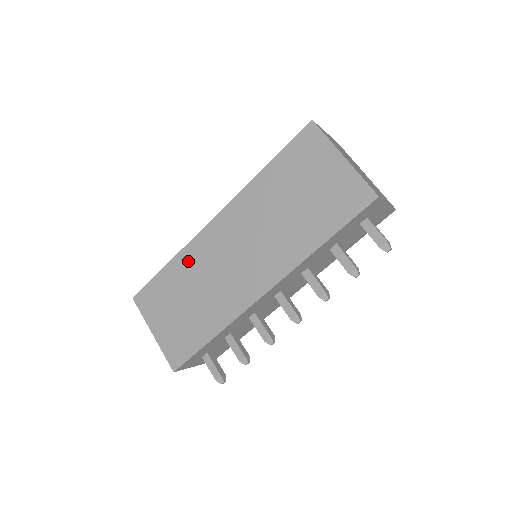
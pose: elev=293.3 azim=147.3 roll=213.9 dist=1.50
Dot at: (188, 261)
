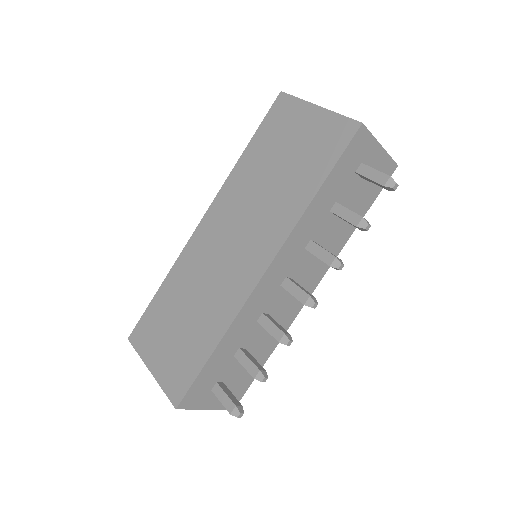
Dot at: (180, 274)
